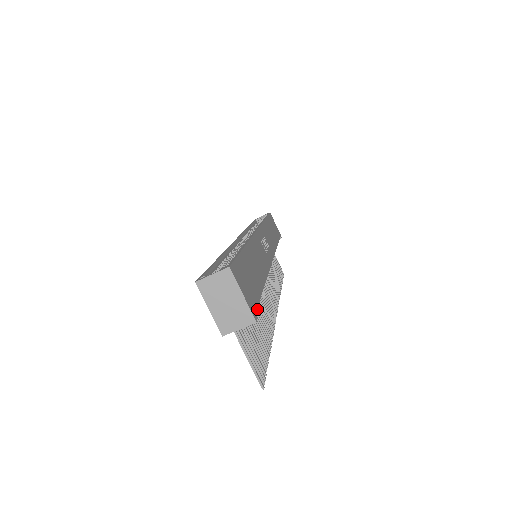
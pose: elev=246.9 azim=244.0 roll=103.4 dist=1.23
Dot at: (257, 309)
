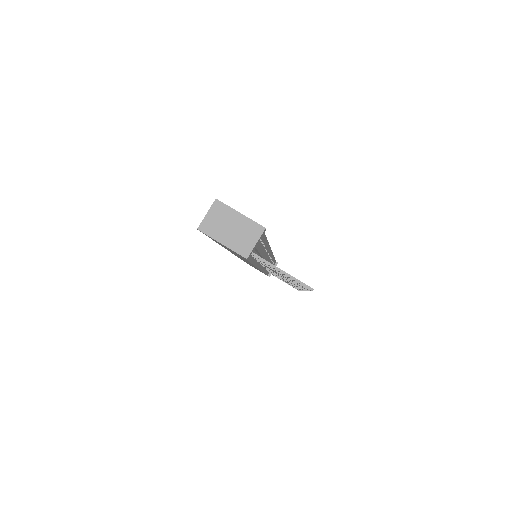
Dot at: occluded
